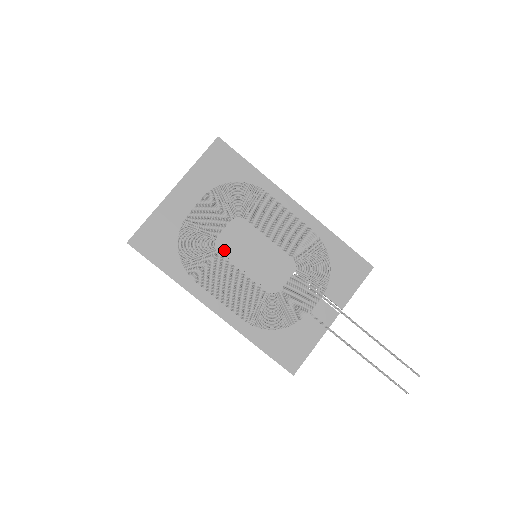
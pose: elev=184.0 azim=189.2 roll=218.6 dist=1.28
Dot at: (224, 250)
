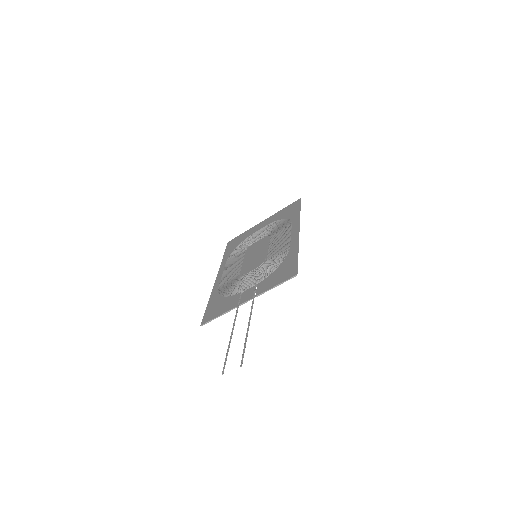
Dot at: (249, 250)
